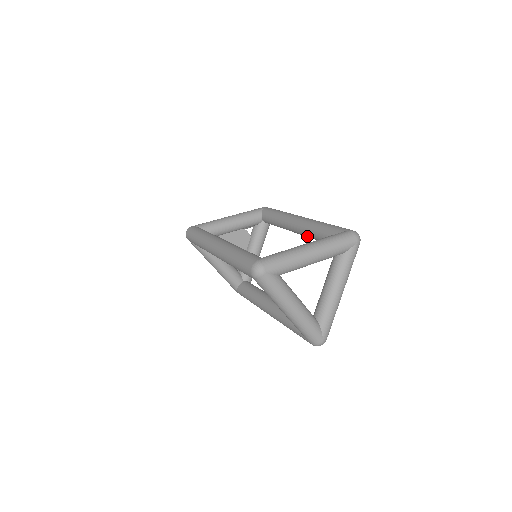
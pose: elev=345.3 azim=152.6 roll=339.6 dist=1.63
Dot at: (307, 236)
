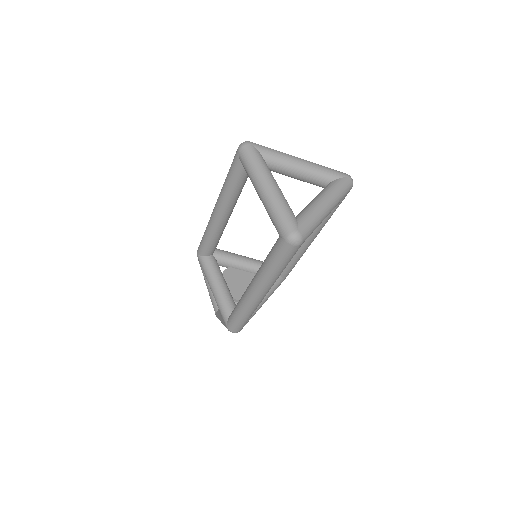
Dot at: occluded
